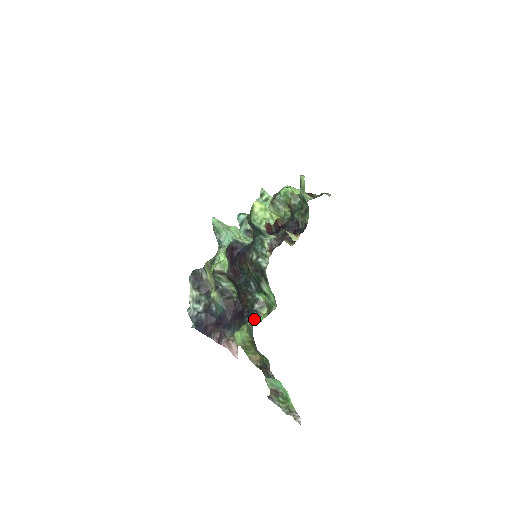
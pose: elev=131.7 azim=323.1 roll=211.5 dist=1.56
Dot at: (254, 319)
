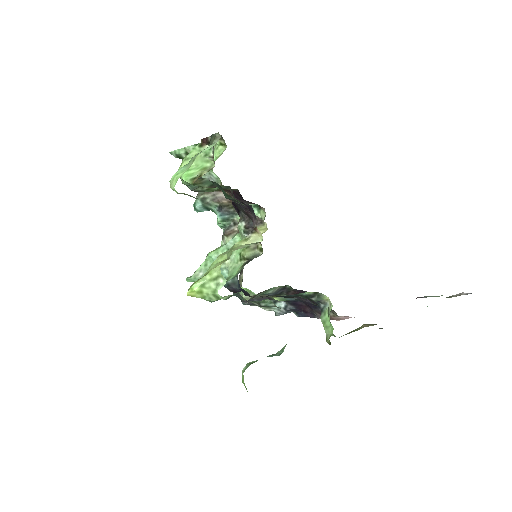
Dot at: (326, 324)
